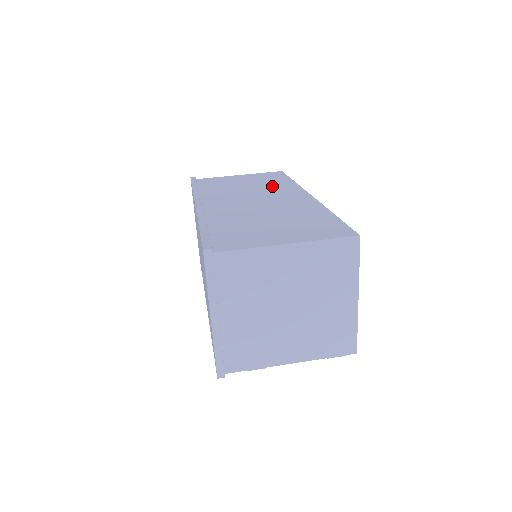
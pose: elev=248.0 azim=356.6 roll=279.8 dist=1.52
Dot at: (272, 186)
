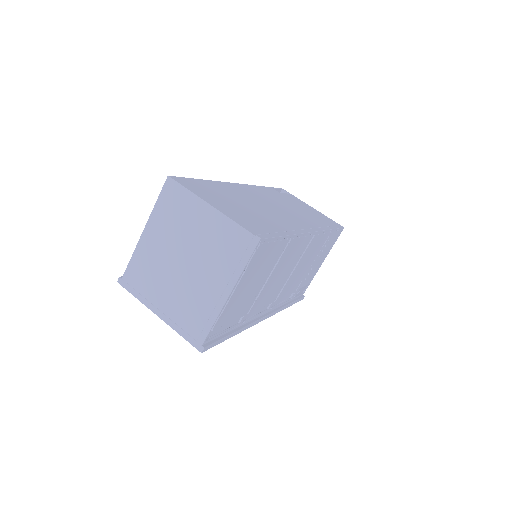
Dot at: occluded
